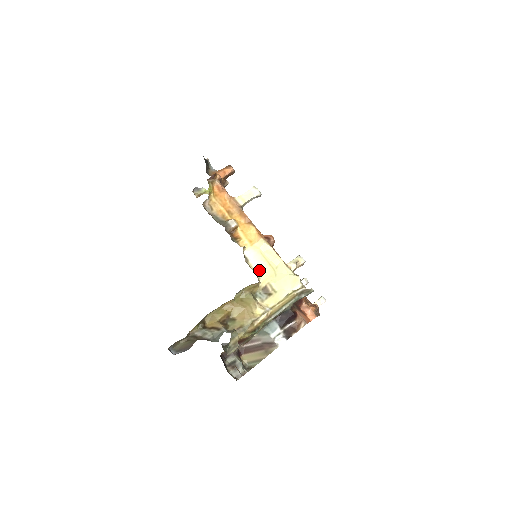
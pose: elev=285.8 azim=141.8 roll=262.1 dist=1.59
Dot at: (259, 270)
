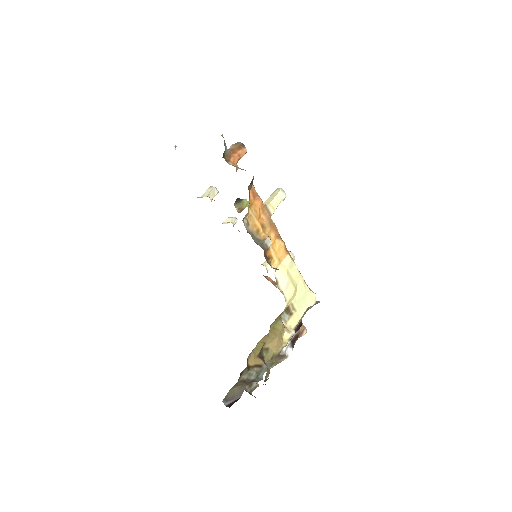
Dot at: (285, 291)
